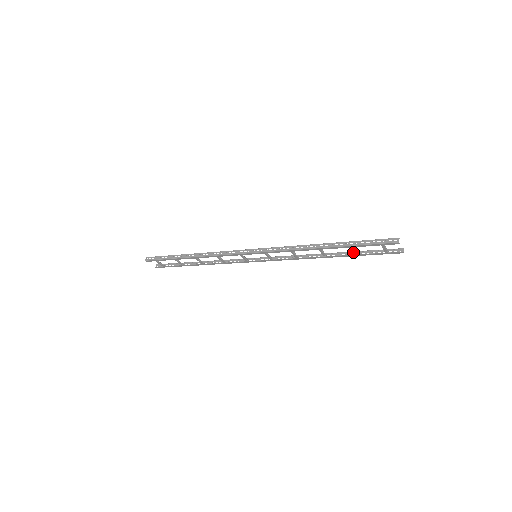
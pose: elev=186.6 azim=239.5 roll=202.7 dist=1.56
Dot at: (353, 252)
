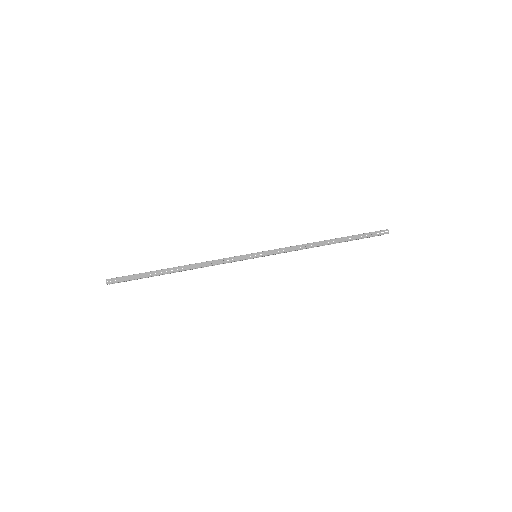
Dot at: occluded
